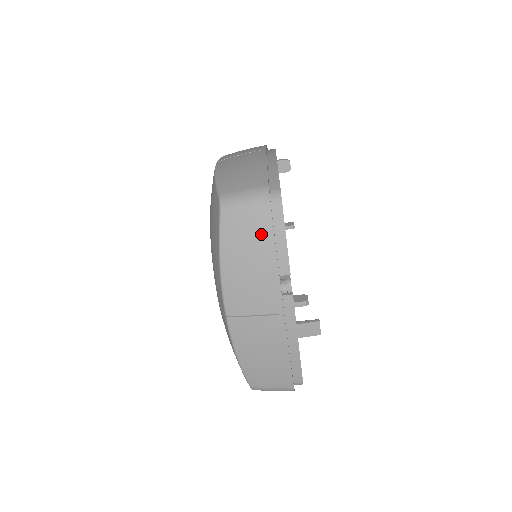
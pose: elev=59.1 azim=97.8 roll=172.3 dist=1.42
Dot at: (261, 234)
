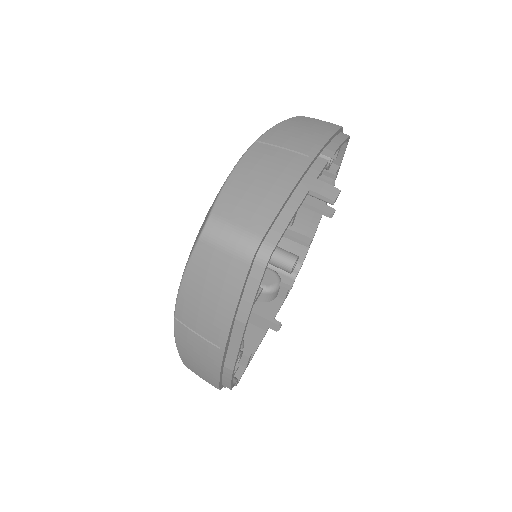
Dot at: (327, 127)
